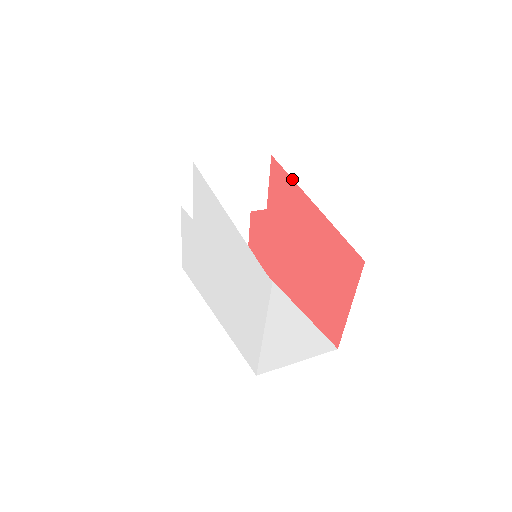
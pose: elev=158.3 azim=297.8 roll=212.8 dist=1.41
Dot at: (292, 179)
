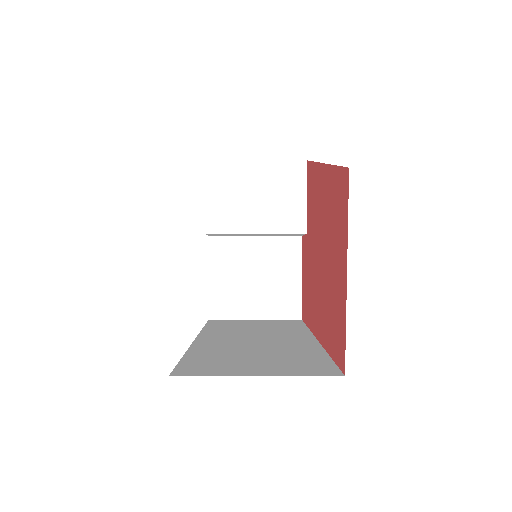
Dot at: (314, 162)
